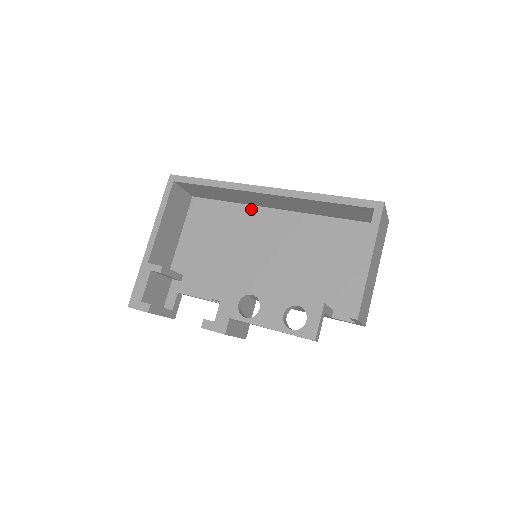
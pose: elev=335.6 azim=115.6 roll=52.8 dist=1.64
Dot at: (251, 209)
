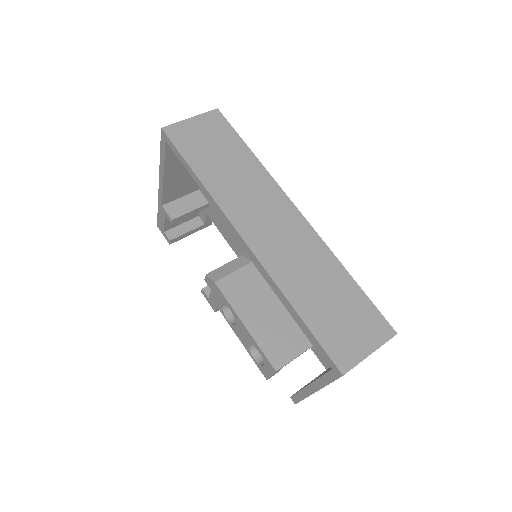
Dot at: occluded
